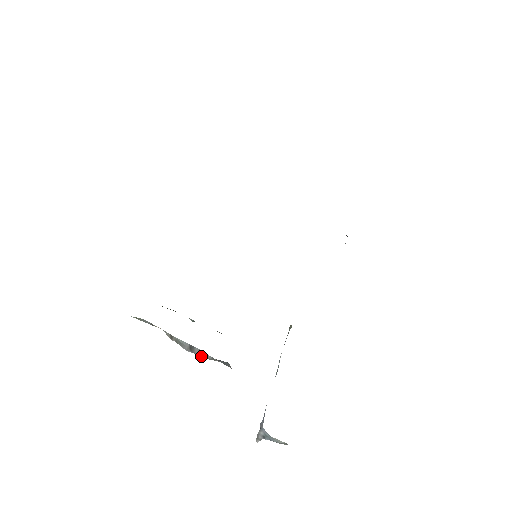
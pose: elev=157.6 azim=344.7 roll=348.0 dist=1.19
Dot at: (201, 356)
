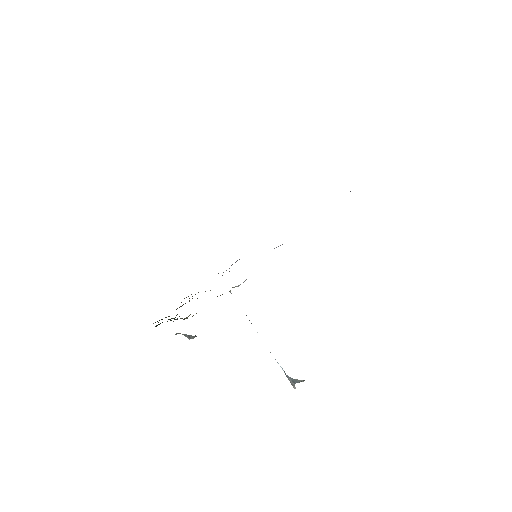
Dot at: (193, 338)
